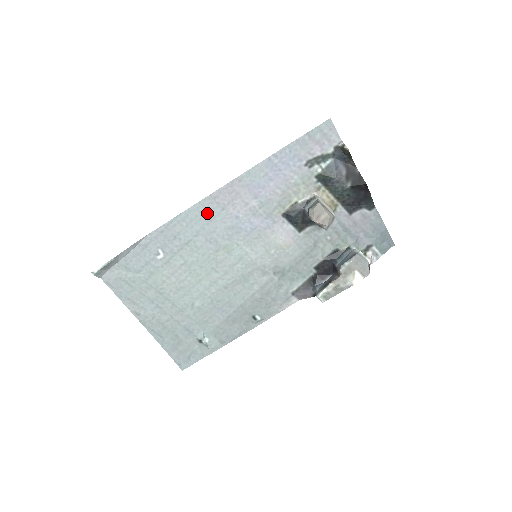
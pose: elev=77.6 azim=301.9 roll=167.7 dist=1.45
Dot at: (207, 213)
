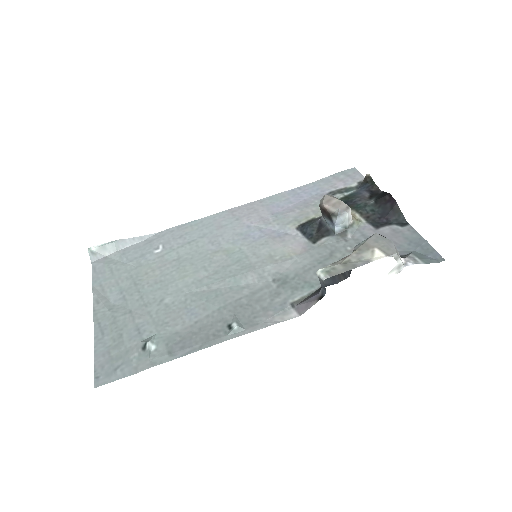
Dot at: (221, 222)
